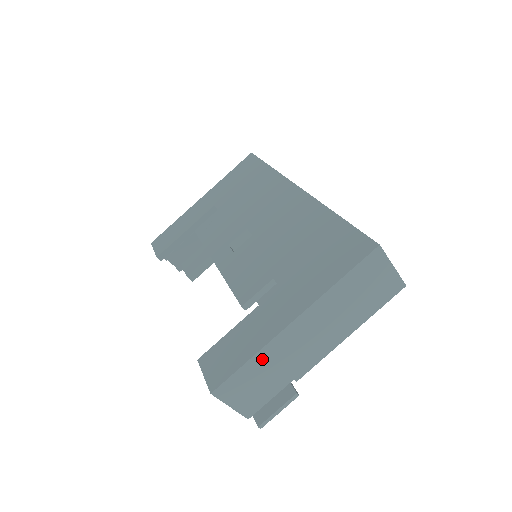
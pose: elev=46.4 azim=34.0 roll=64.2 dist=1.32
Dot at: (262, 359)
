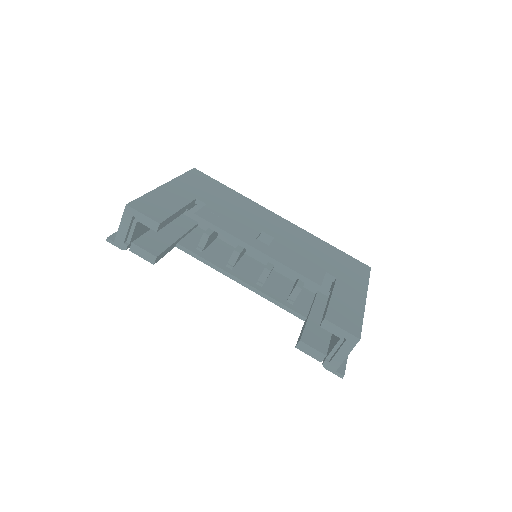
Dot at: occluded
